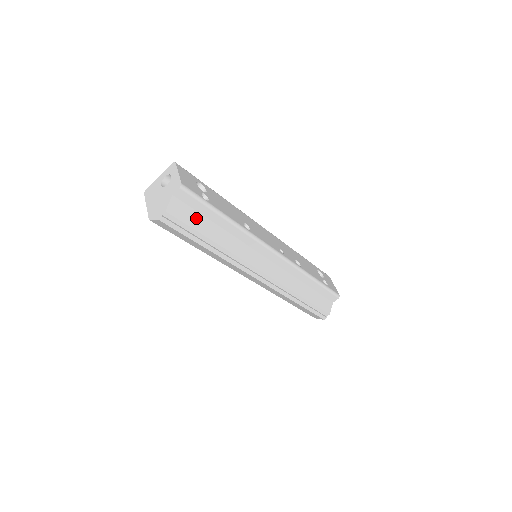
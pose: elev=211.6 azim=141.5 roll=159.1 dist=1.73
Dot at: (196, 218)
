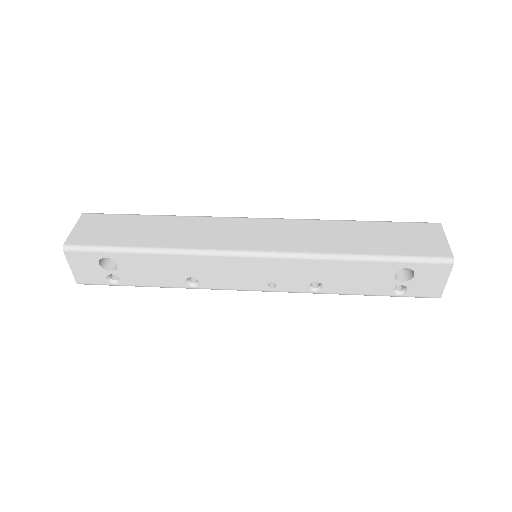
Dot at: occluded
